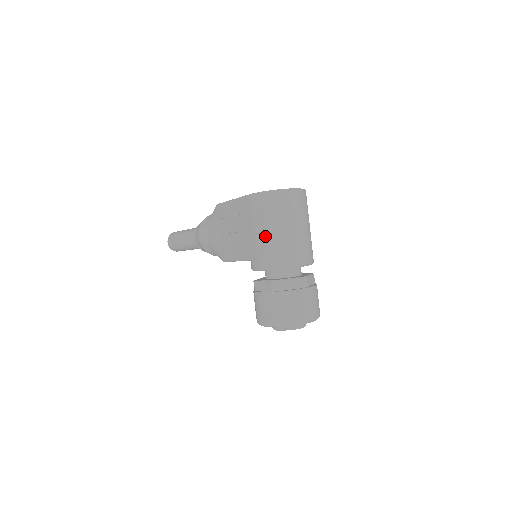
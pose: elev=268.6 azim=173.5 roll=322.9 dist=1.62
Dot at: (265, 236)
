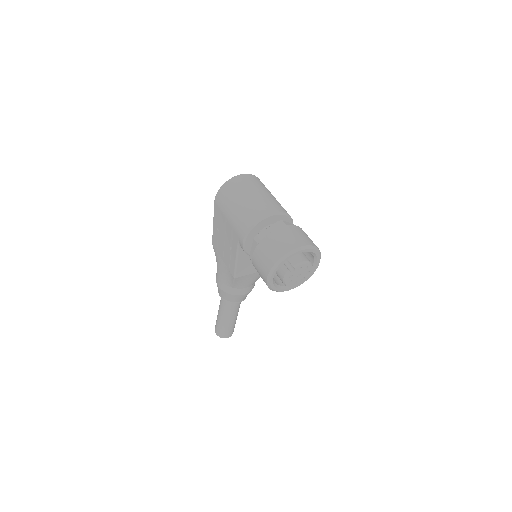
Dot at: (234, 213)
